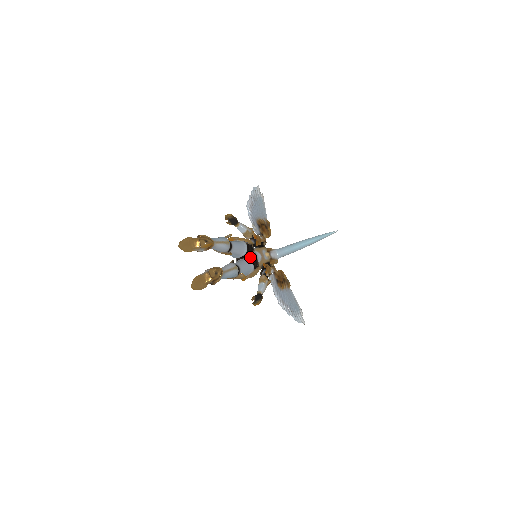
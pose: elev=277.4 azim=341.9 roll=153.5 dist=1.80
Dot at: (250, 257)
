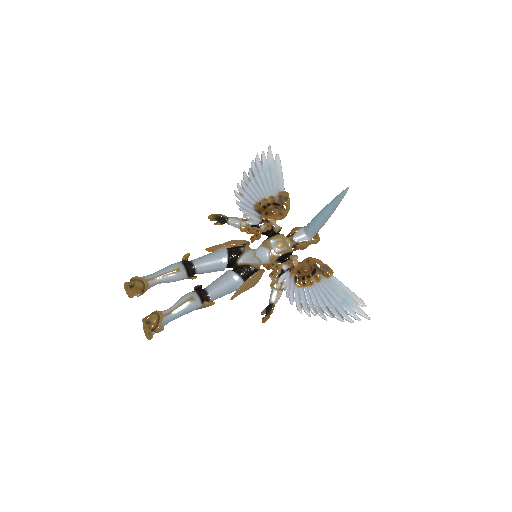
Dot at: (238, 265)
